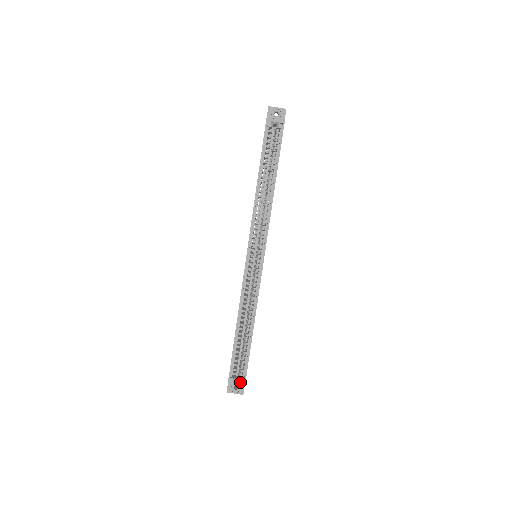
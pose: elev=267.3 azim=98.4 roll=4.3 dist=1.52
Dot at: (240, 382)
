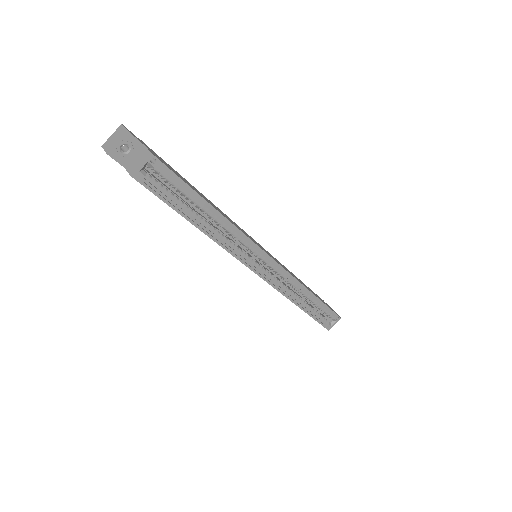
Dot at: (335, 320)
